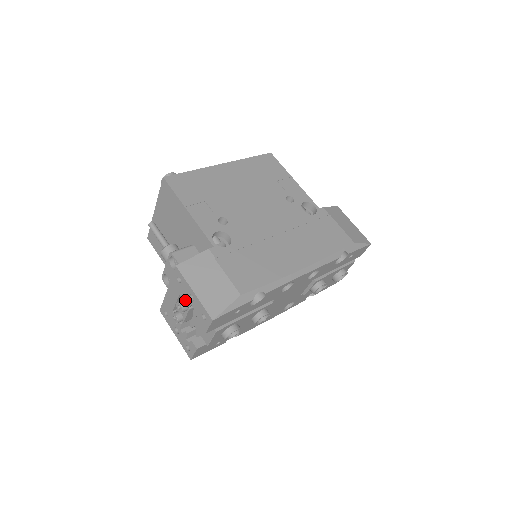
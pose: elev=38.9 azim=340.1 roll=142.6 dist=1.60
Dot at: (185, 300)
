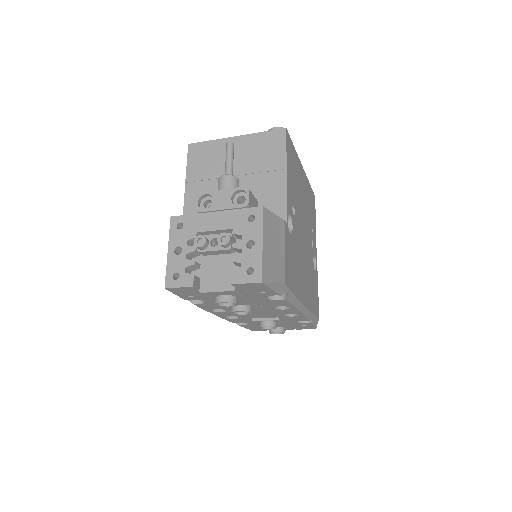
Dot at: (232, 238)
